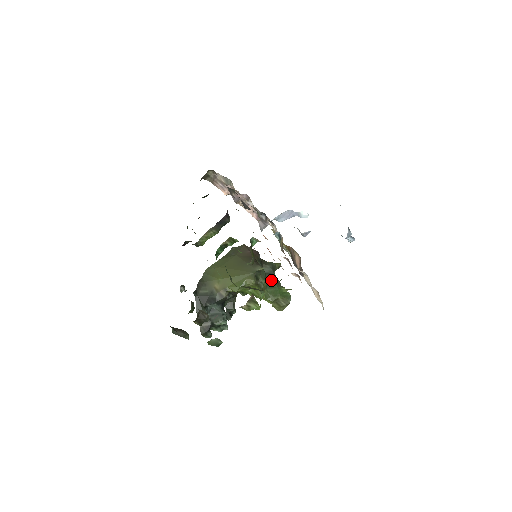
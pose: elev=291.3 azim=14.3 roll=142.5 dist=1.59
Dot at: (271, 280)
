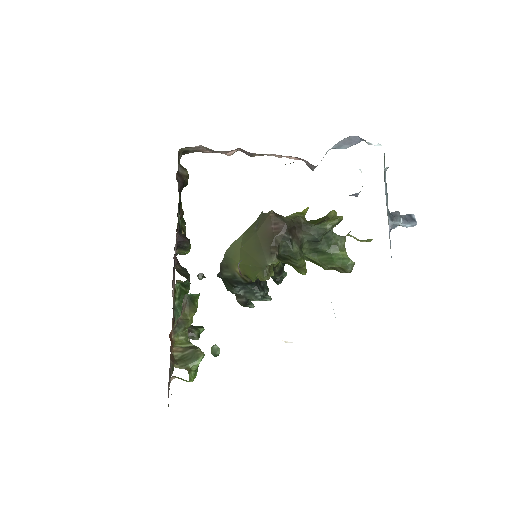
Dot at: (320, 247)
